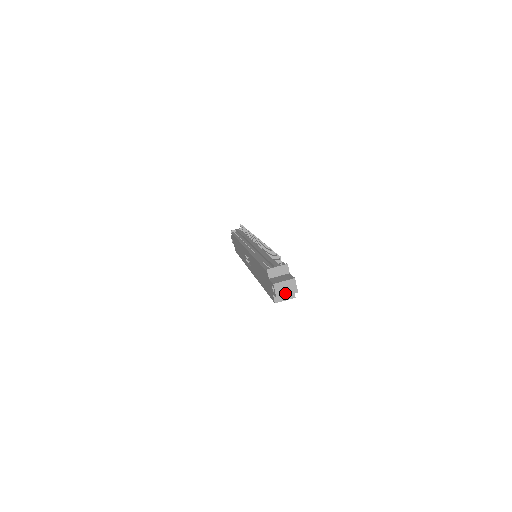
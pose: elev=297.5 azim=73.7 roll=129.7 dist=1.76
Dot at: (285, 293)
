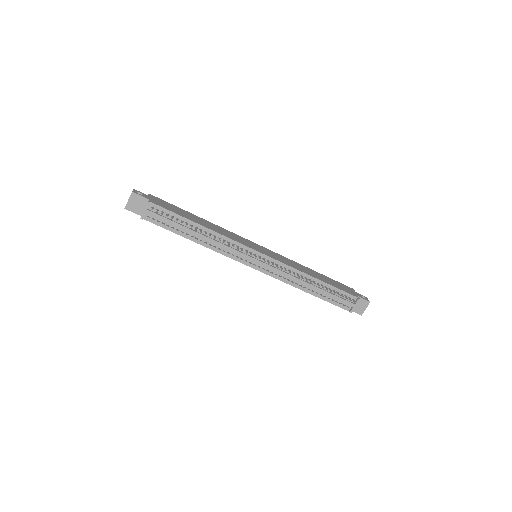
Dot at: occluded
